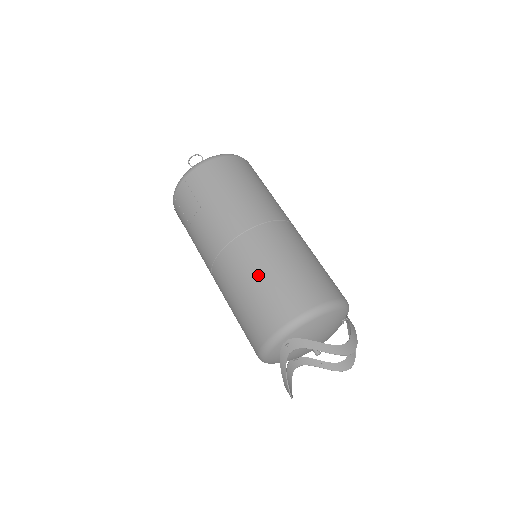
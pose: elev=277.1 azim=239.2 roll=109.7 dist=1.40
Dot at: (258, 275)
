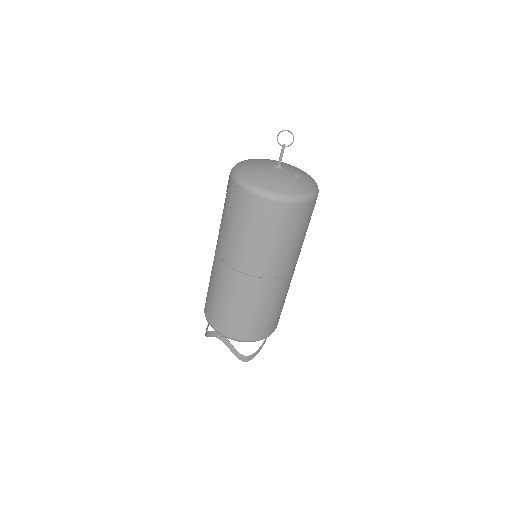
Dot at: (236, 304)
